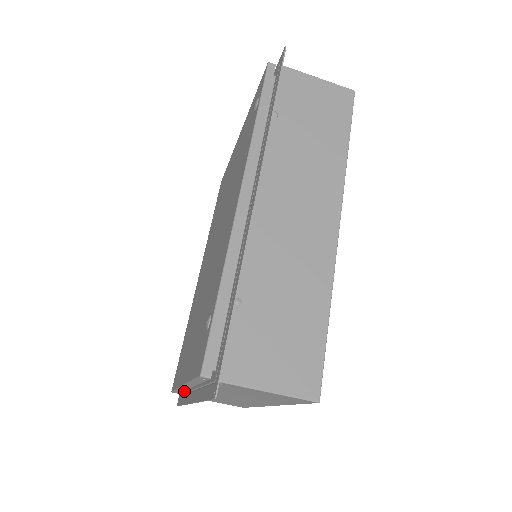
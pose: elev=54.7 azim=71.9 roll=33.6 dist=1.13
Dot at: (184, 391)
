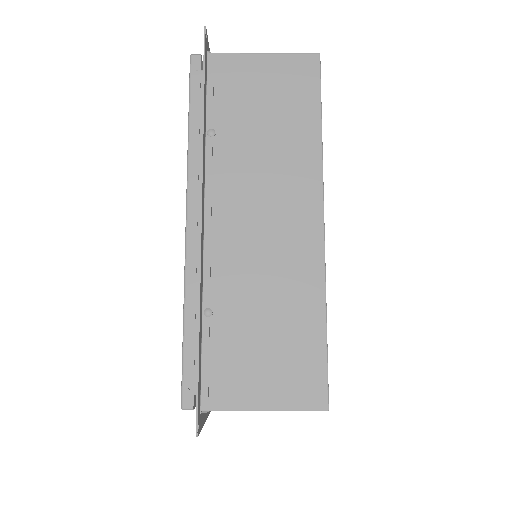
Dot at: occluded
